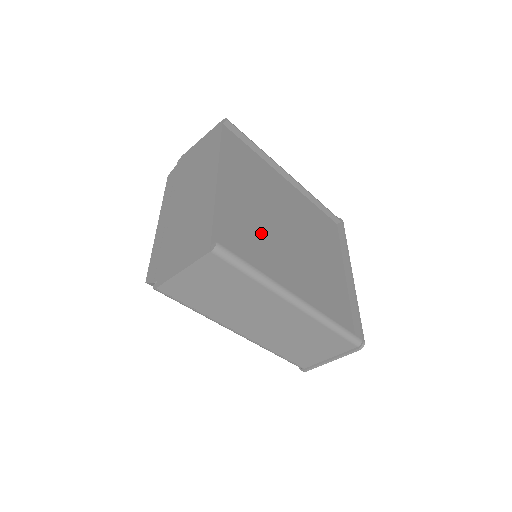
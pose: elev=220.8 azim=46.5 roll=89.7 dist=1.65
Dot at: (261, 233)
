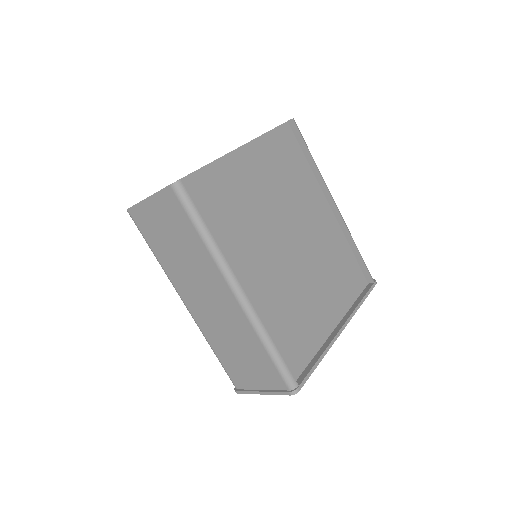
Dot at: (250, 217)
